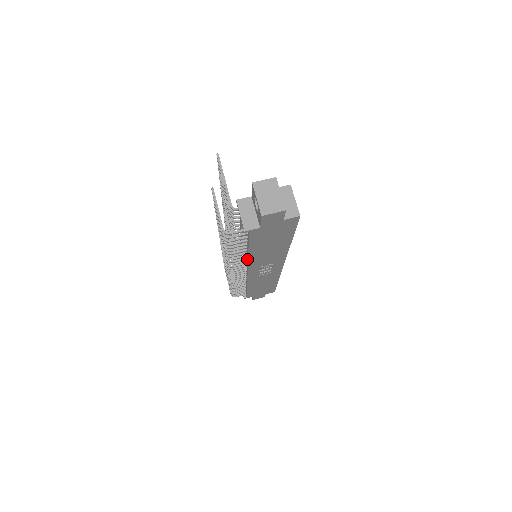
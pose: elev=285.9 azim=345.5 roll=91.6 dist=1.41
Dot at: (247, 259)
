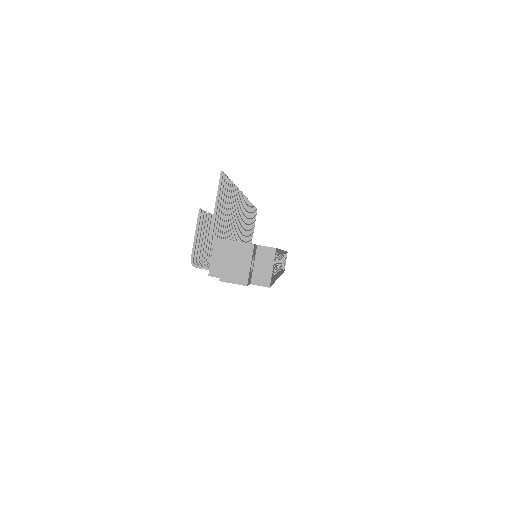
Dot at: occluded
